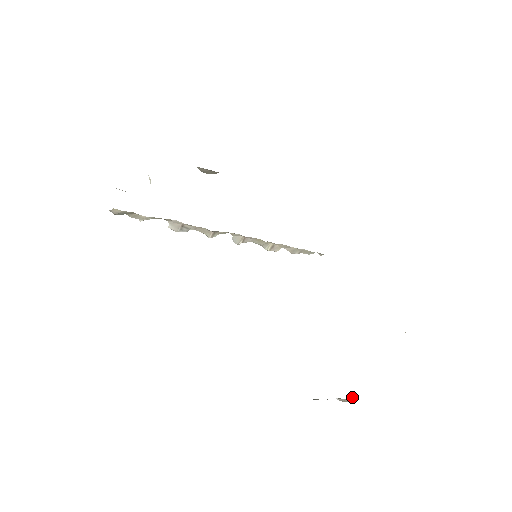
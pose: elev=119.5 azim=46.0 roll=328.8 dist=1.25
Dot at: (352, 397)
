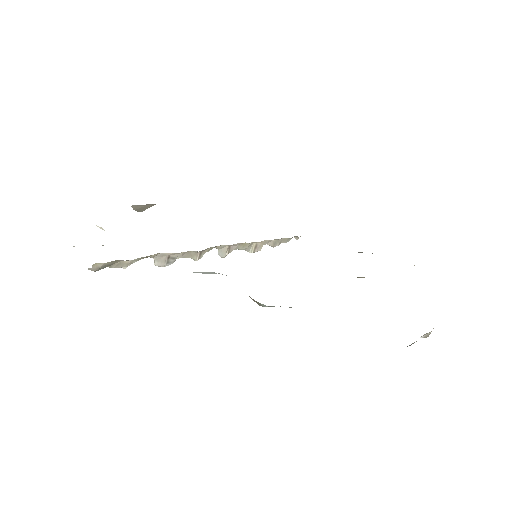
Dot at: (433, 328)
